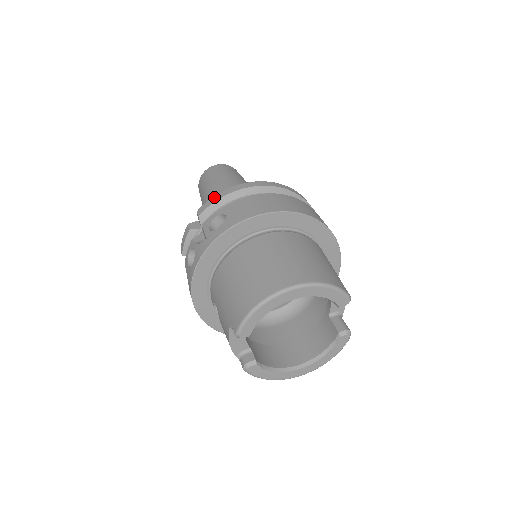
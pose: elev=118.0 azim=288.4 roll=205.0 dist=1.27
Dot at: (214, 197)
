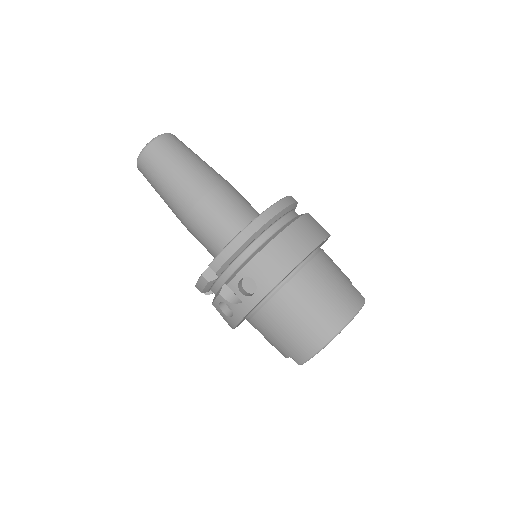
Dot at: (224, 253)
